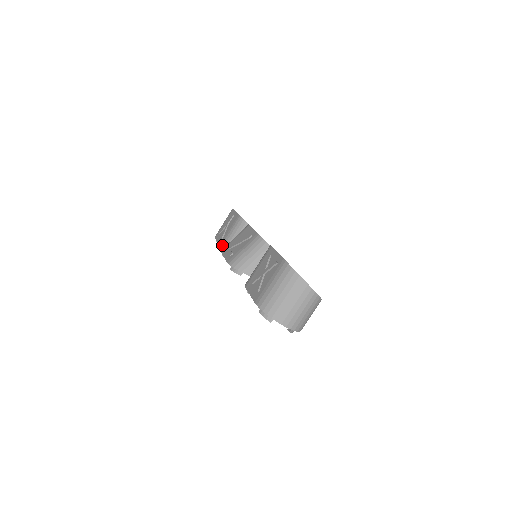
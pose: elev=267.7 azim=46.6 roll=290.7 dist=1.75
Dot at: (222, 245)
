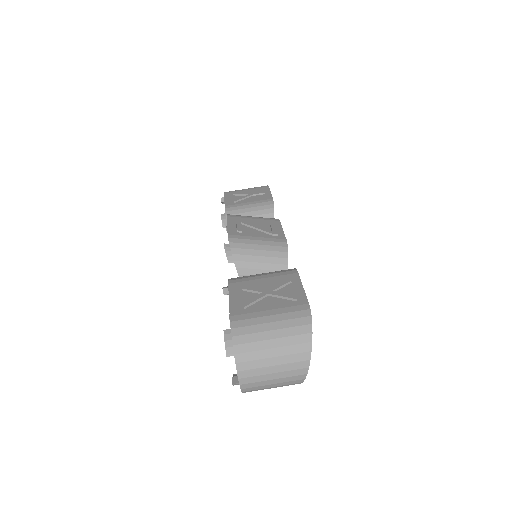
Dot at: (228, 208)
